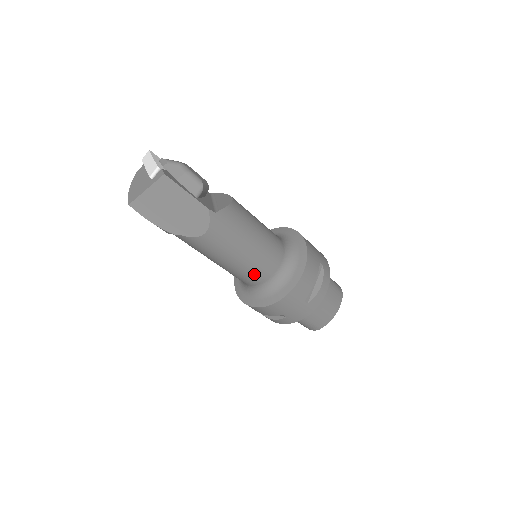
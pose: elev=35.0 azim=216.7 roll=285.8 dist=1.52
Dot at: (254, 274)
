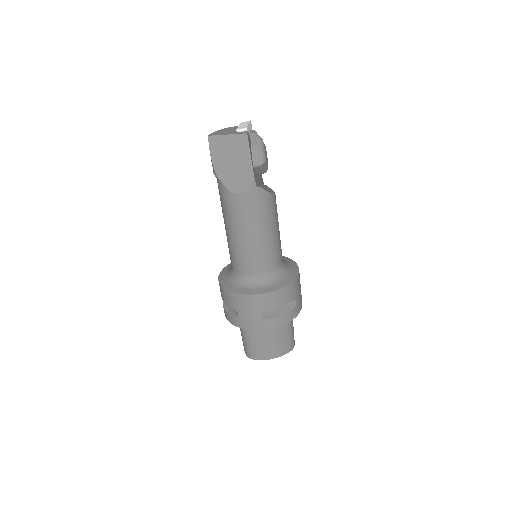
Dot at: (244, 260)
